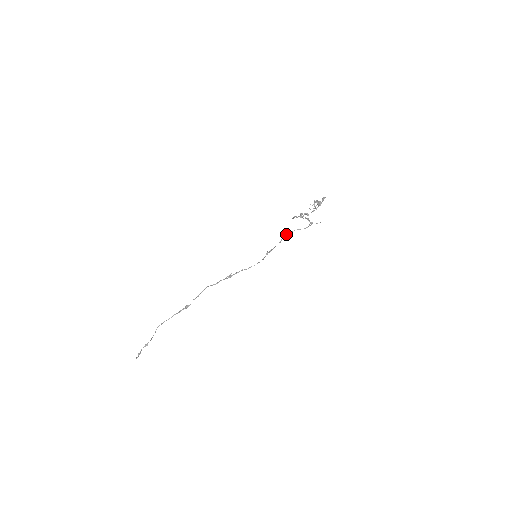
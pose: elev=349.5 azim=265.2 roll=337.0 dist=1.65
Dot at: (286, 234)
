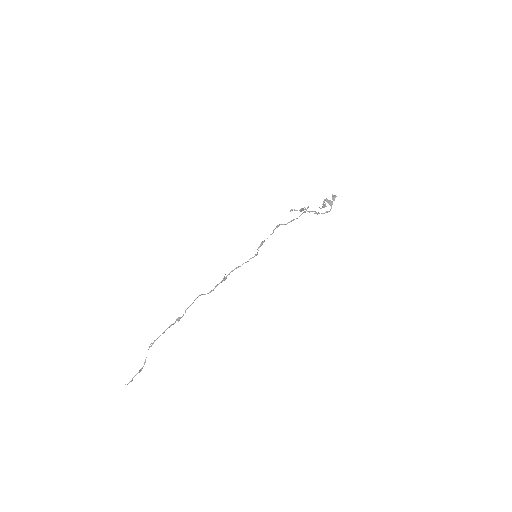
Dot at: (279, 225)
